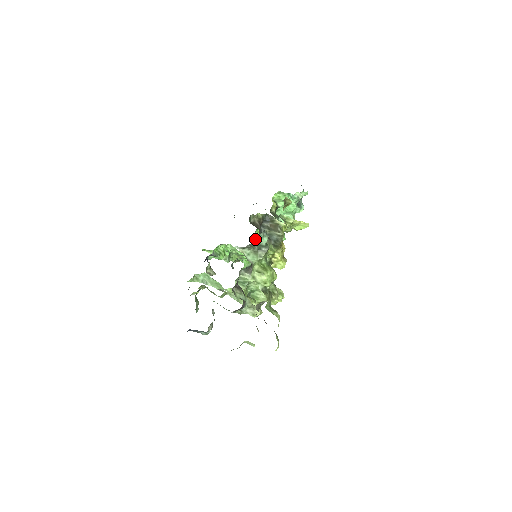
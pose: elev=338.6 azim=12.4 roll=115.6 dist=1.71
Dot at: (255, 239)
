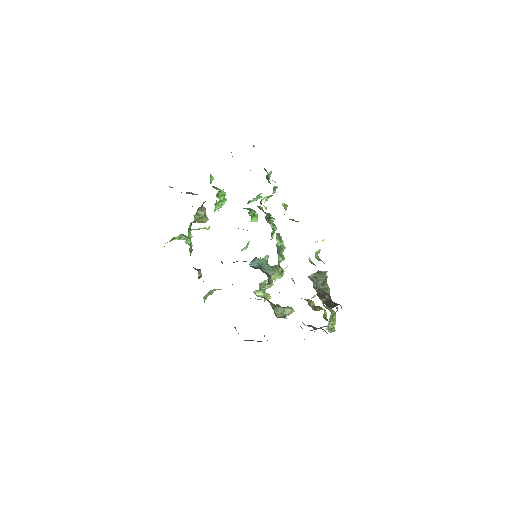
Dot at: occluded
